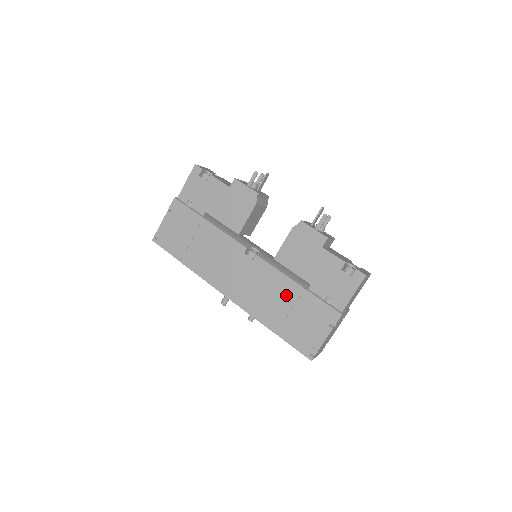
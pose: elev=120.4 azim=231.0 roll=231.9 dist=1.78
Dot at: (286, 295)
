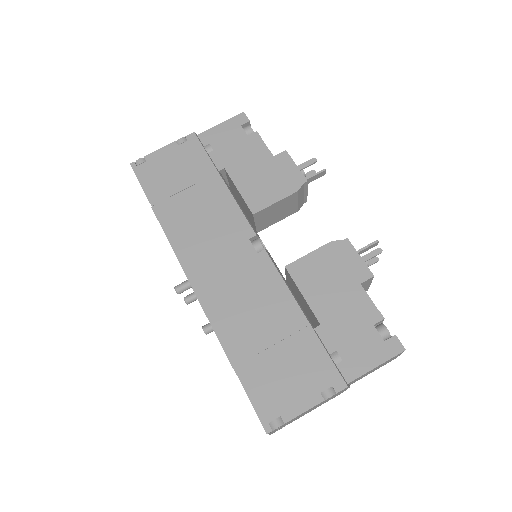
Dot at: (279, 320)
